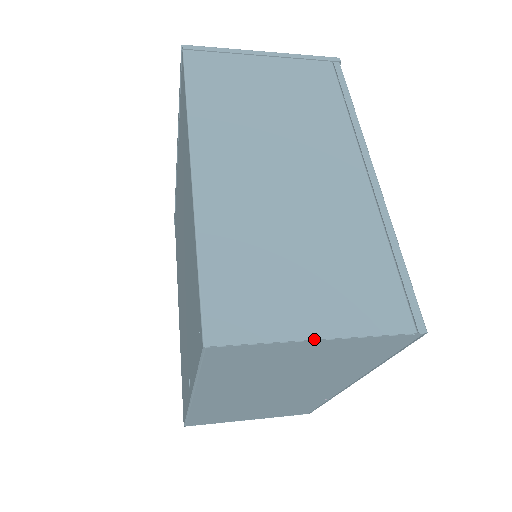
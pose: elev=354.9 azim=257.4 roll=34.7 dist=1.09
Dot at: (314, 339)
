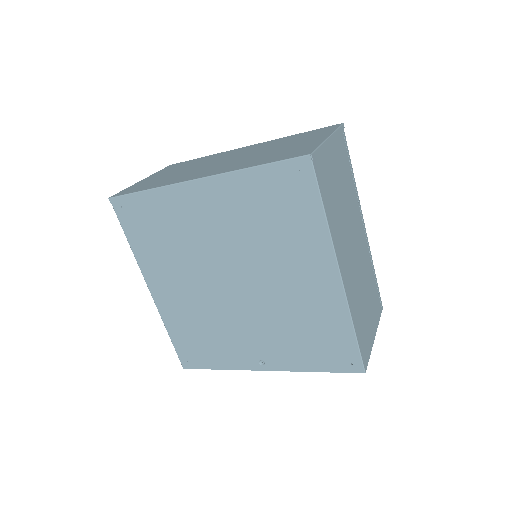
Dot at: occluded
